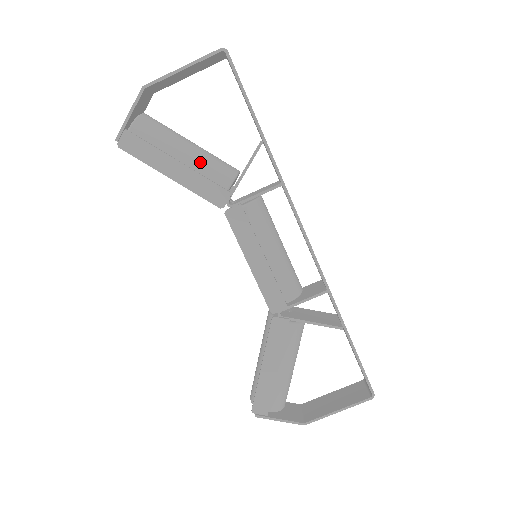
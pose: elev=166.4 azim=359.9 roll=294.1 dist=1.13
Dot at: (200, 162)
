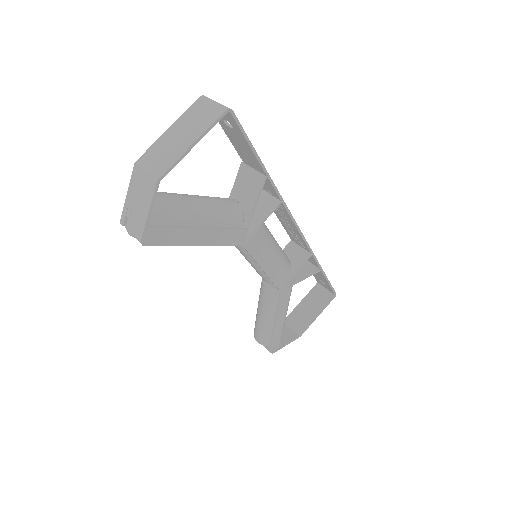
Dot at: (216, 217)
